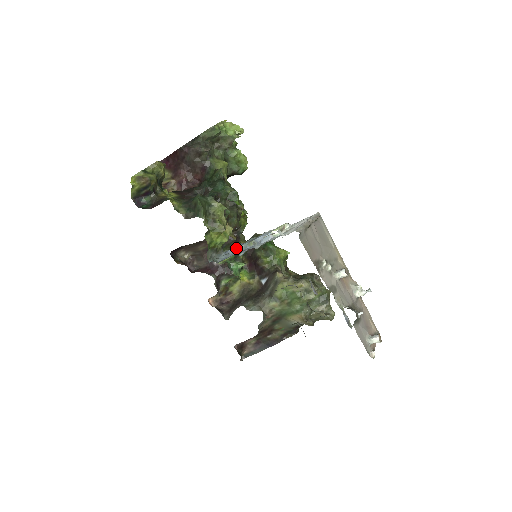
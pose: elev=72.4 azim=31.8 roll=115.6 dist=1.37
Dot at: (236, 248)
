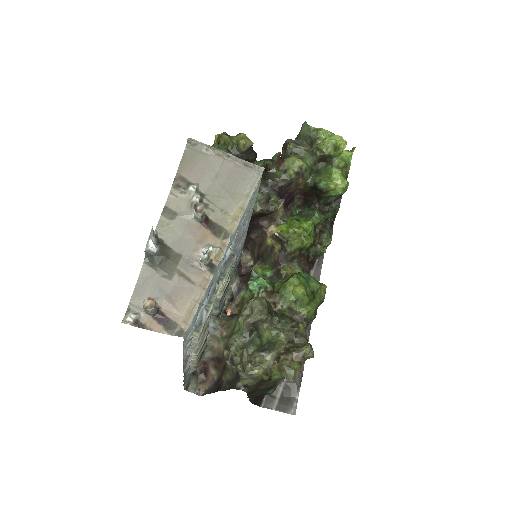
Dot at: occluded
